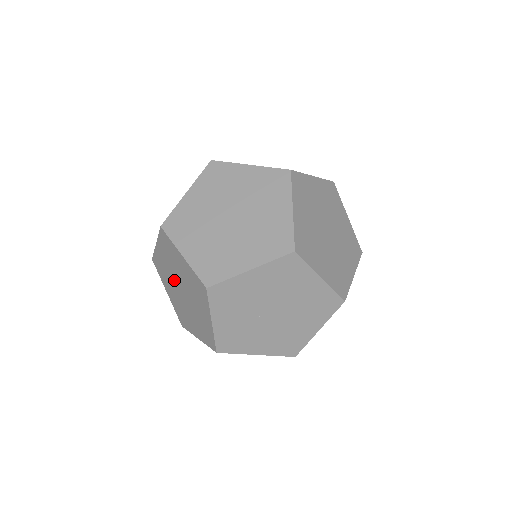
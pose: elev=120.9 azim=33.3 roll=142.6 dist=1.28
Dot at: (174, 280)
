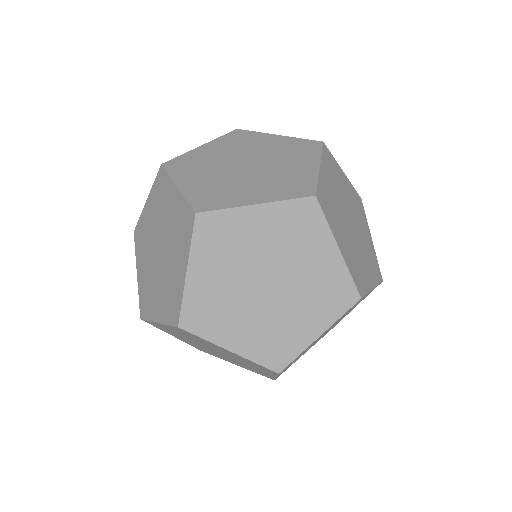
Dot at: (162, 231)
